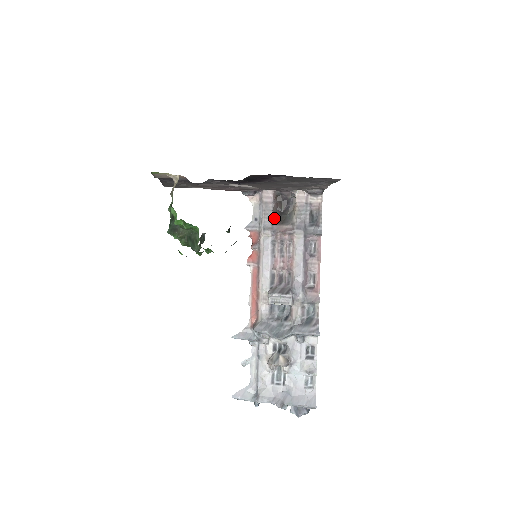
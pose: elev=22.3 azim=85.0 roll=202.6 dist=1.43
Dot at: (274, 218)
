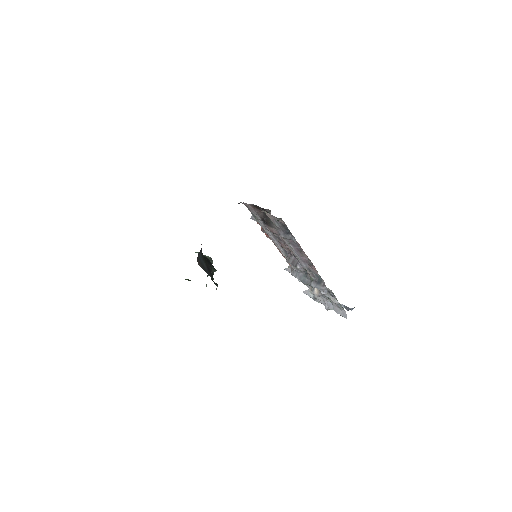
Dot at: (262, 220)
